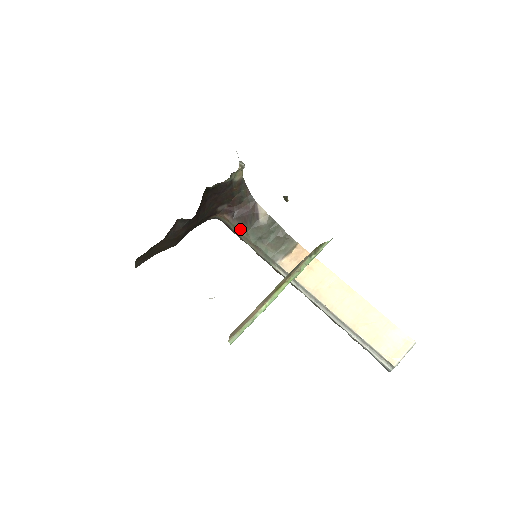
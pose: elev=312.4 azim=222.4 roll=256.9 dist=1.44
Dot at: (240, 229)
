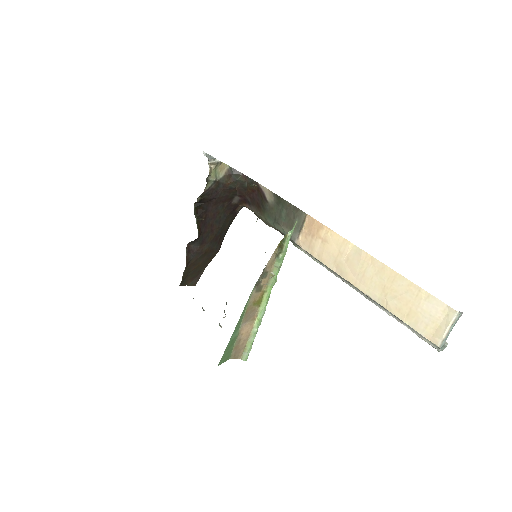
Dot at: (259, 215)
